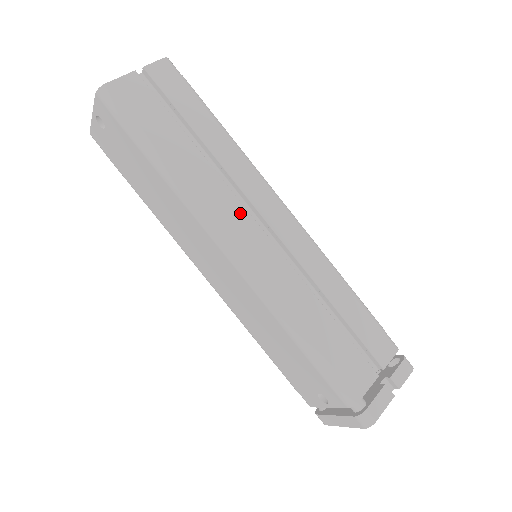
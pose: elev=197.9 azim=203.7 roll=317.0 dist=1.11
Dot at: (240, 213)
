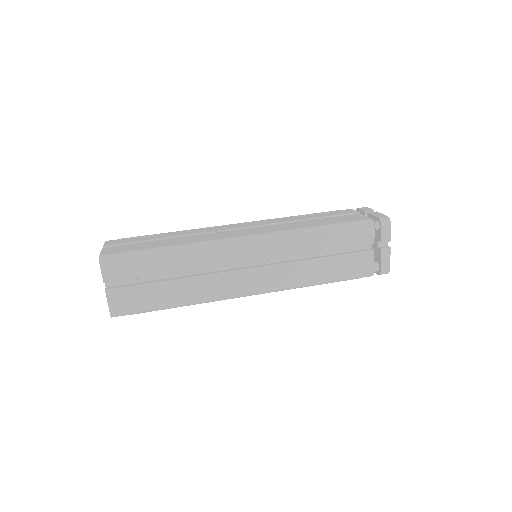
Dot at: (232, 277)
